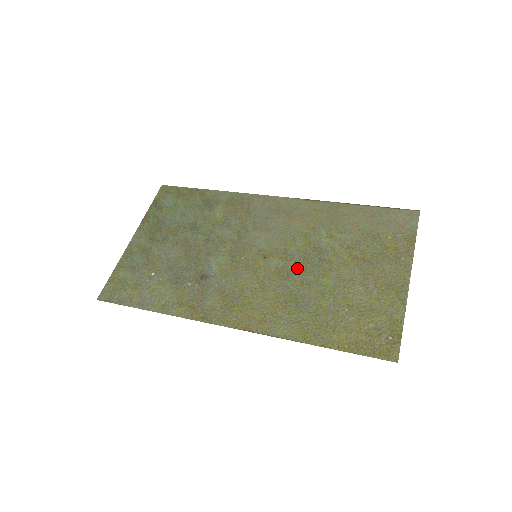
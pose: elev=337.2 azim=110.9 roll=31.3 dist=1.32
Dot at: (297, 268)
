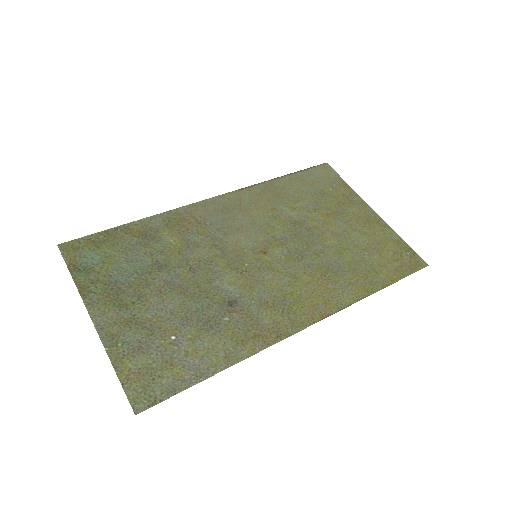
Dot at: (300, 245)
